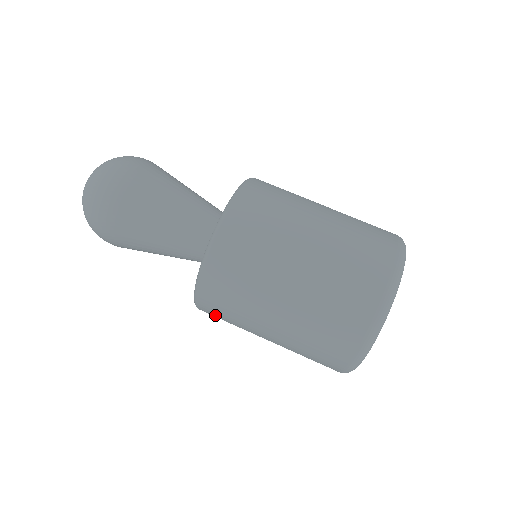
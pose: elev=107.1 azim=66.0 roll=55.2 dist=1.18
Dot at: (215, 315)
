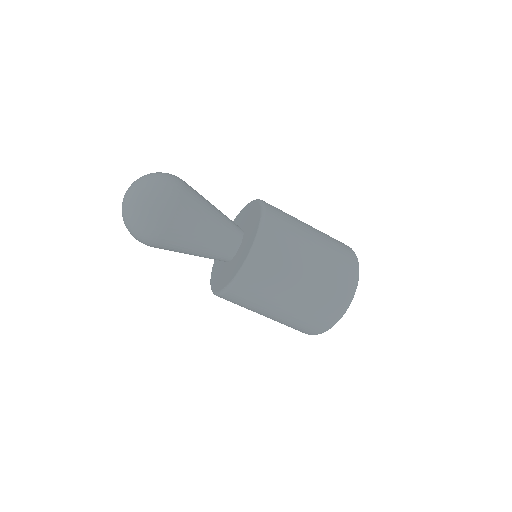
Dot at: occluded
